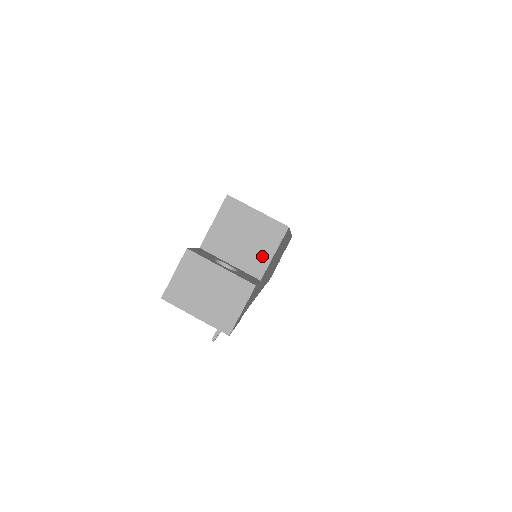
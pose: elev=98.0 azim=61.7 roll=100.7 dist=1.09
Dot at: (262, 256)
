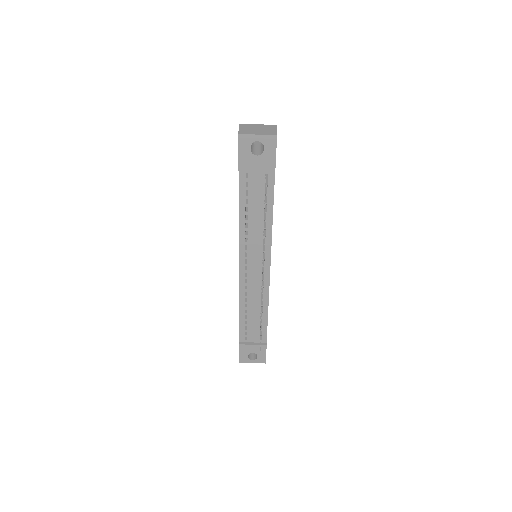
Dot at: occluded
